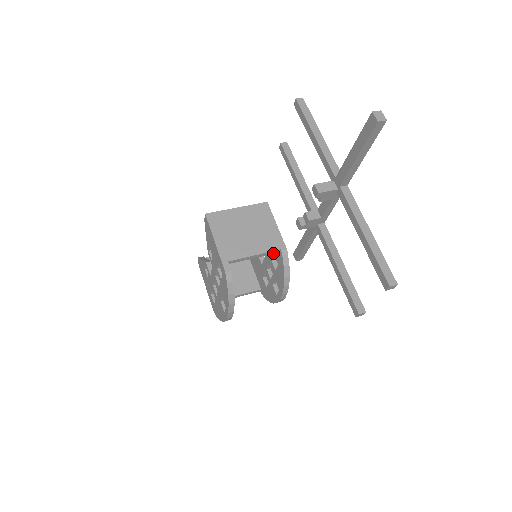
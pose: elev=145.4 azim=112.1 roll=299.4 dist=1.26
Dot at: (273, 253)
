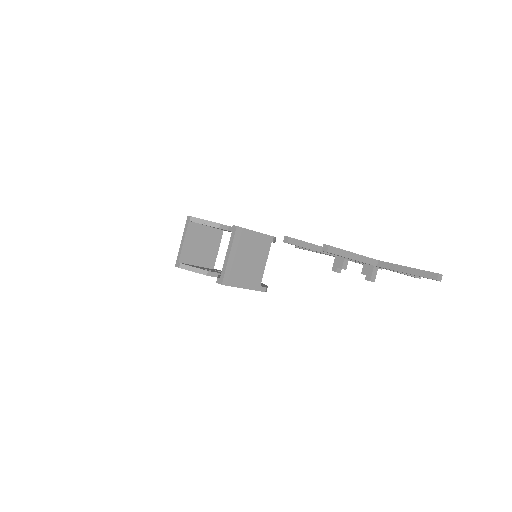
Dot at: (267, 246)
